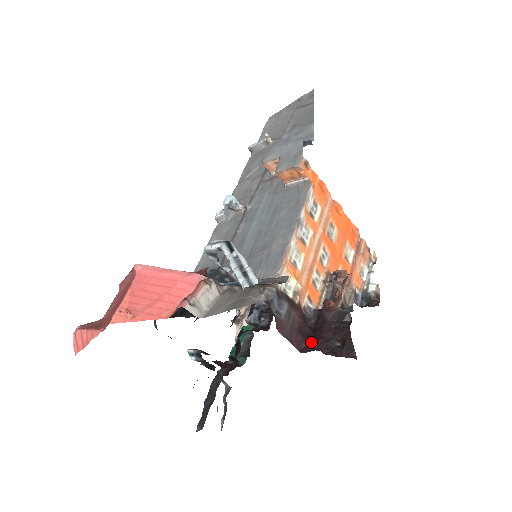
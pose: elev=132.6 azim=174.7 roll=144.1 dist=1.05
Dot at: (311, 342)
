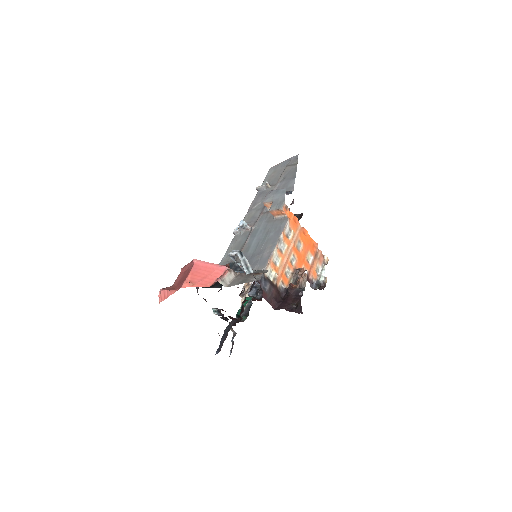
Dot at: (281, 305)
